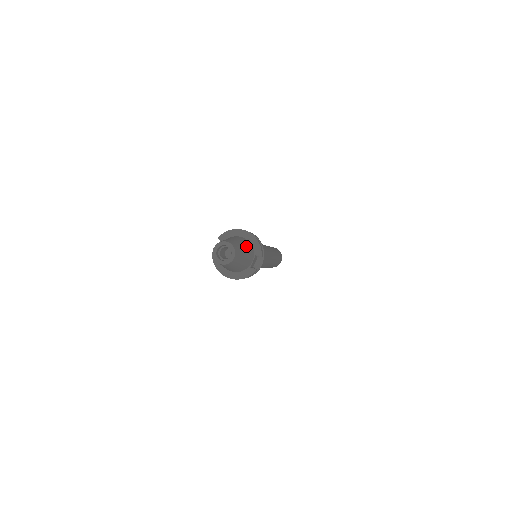
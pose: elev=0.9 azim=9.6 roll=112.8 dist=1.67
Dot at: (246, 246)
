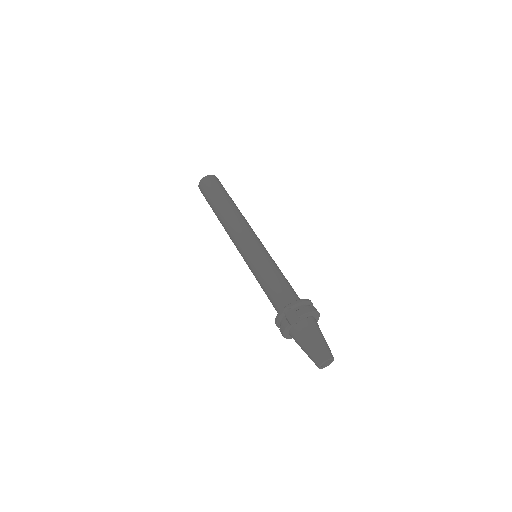
Dot at: occluded
